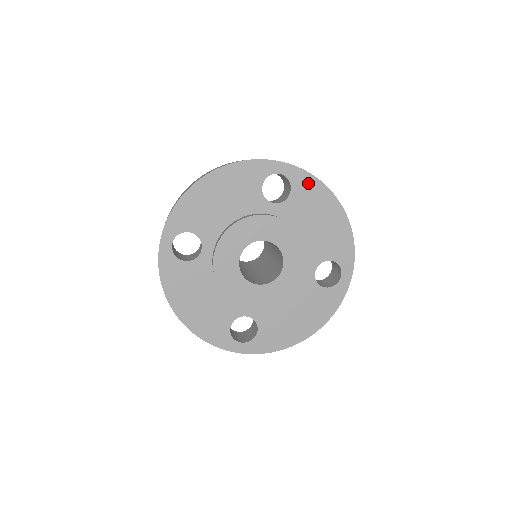
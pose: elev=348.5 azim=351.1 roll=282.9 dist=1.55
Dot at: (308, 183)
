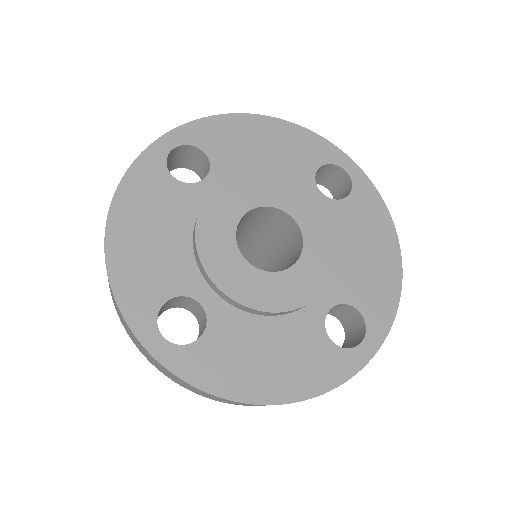
Dot at: (208, 129)
